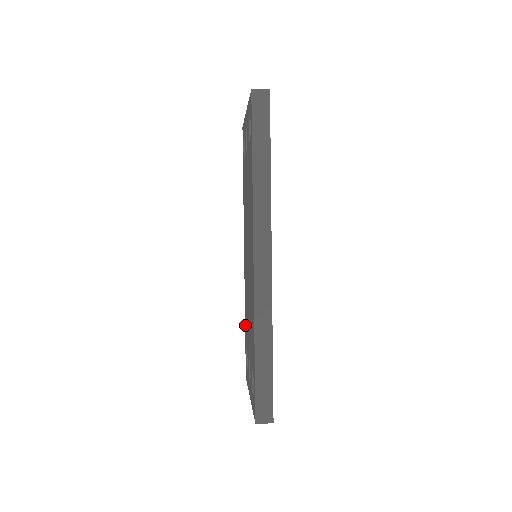
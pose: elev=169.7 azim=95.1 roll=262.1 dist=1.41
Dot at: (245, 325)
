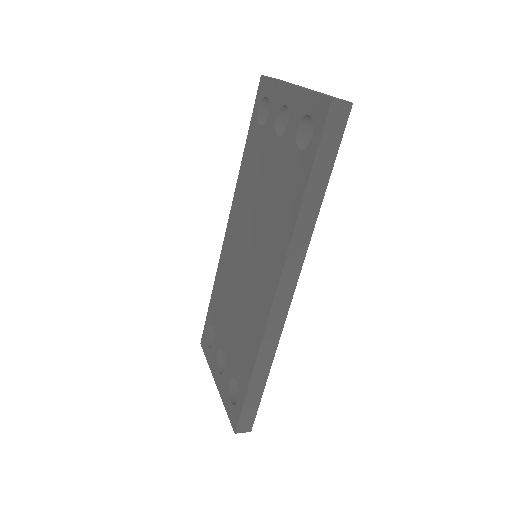
Dot at: (212, 299)
